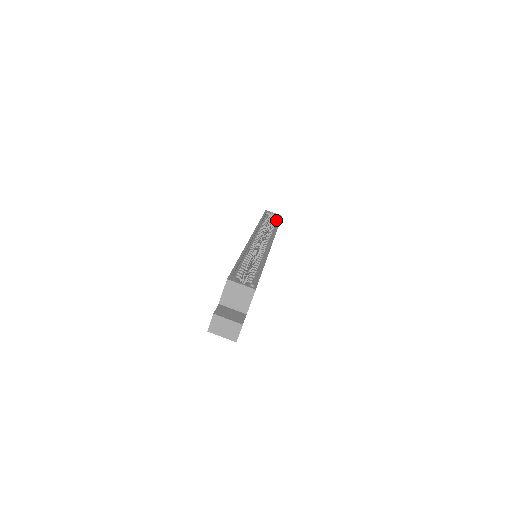
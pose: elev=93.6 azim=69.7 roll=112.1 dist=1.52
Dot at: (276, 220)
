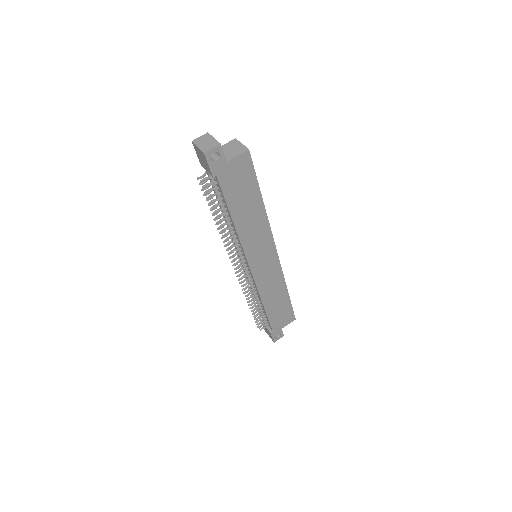
Dot at: occluded
